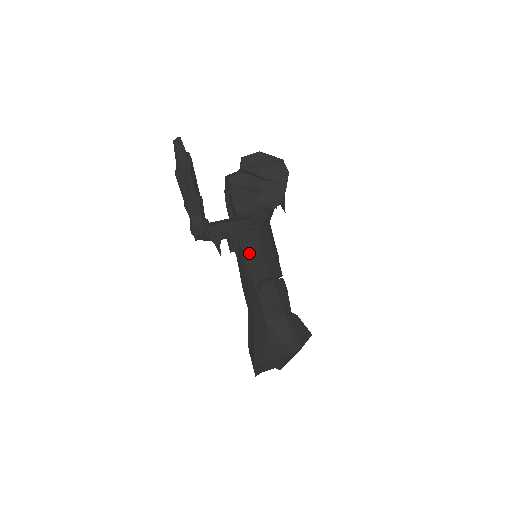
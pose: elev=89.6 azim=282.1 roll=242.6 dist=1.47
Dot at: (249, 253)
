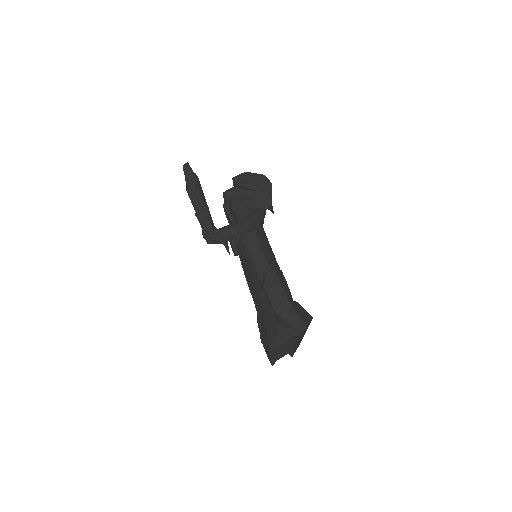
Dot at: (251, 251)
